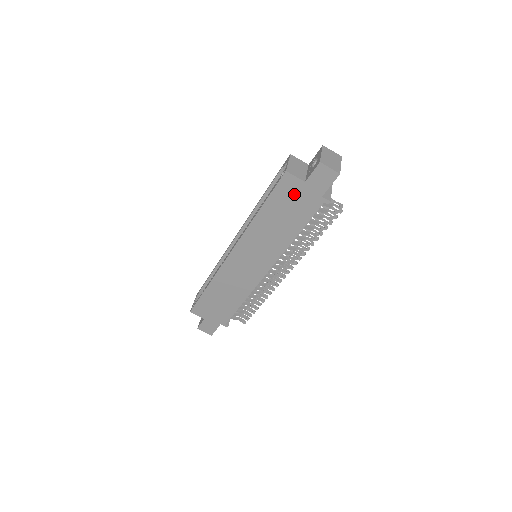
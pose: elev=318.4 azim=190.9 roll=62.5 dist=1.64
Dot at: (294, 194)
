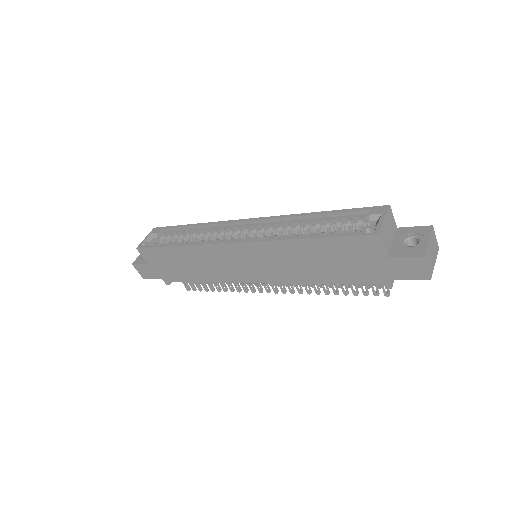
Dot at: (362, 256)
